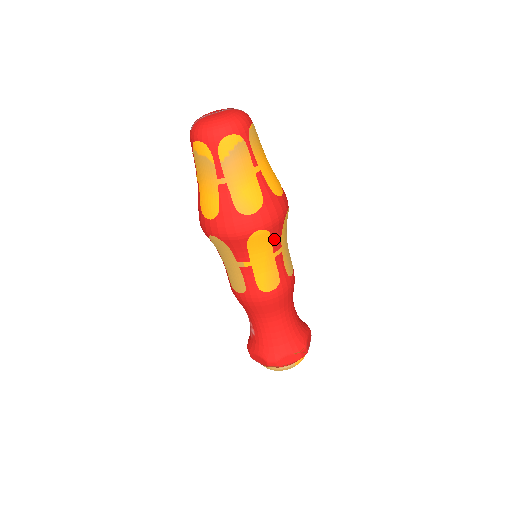
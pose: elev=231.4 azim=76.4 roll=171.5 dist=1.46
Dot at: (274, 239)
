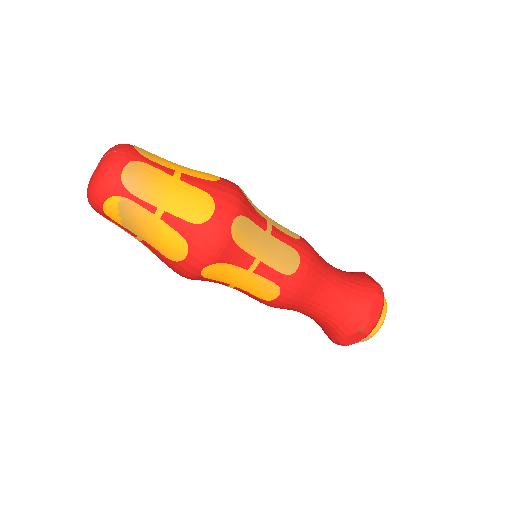
Dot at: (235, 261)
